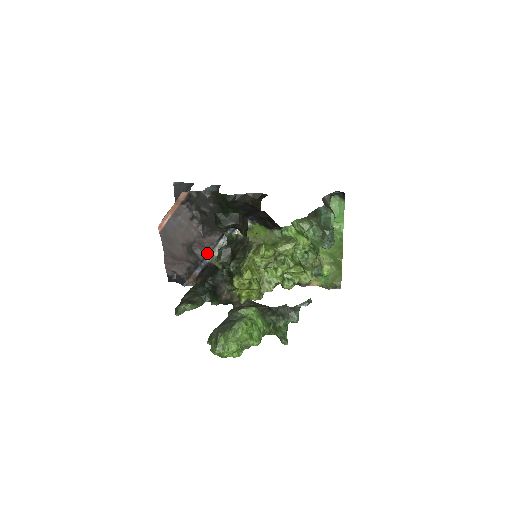
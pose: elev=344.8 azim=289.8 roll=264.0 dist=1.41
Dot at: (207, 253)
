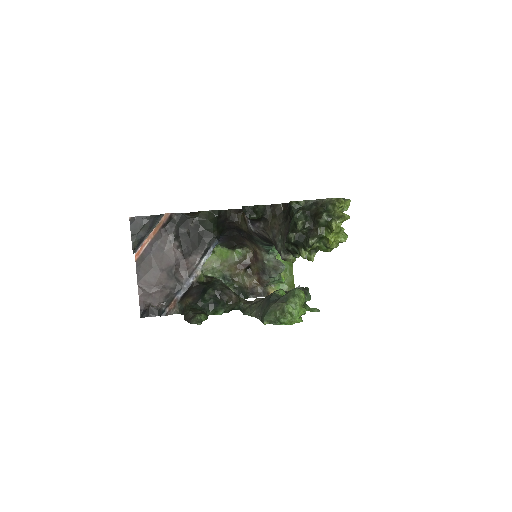
Dot at: (189, 274)
